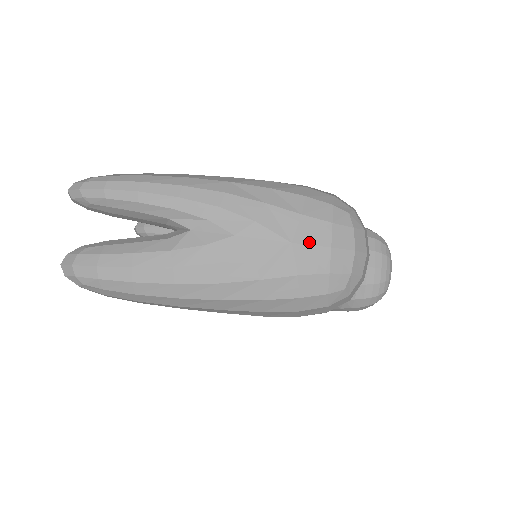
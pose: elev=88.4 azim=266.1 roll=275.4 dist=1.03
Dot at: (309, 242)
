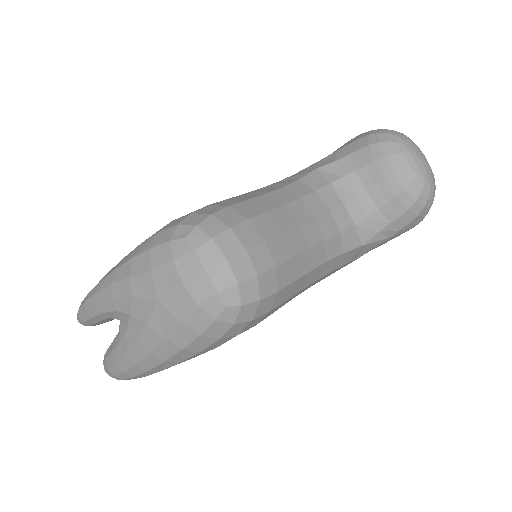
Dot at: (167, 291)
